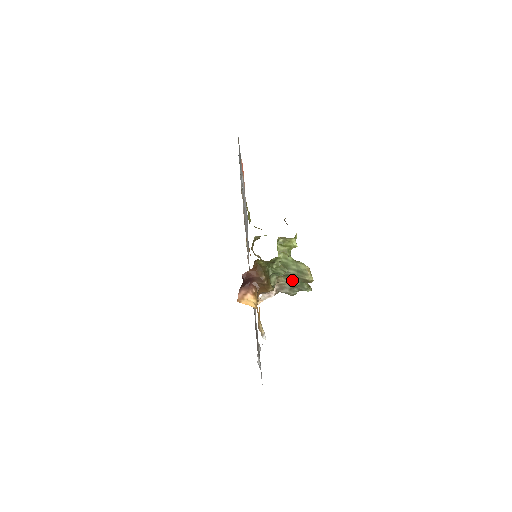
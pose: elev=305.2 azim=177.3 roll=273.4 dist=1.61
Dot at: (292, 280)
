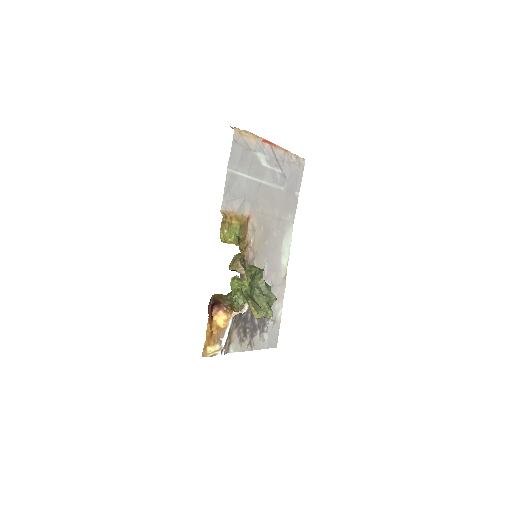
Dot at: occluded
